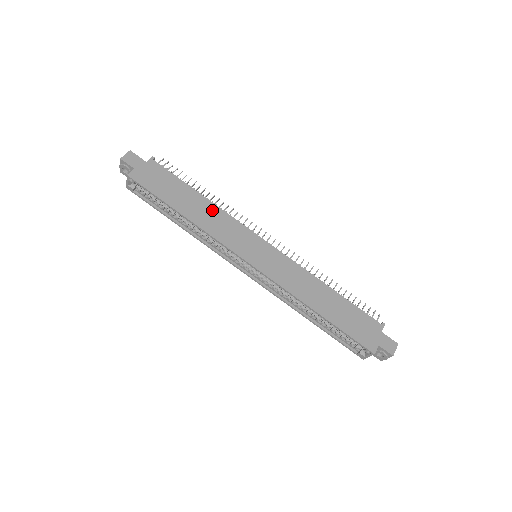
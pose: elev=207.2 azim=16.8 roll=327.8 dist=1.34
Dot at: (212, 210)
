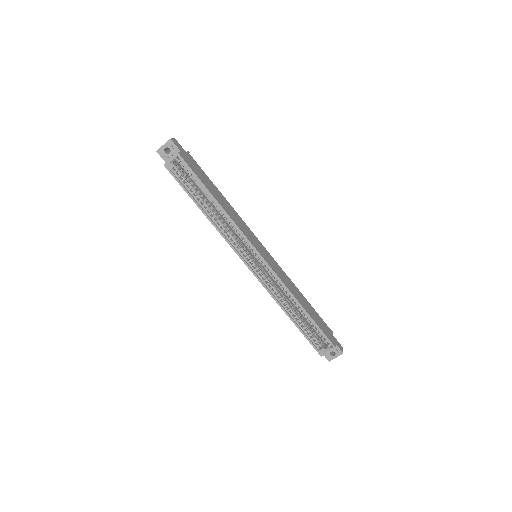
Dot at: (231, 208)
